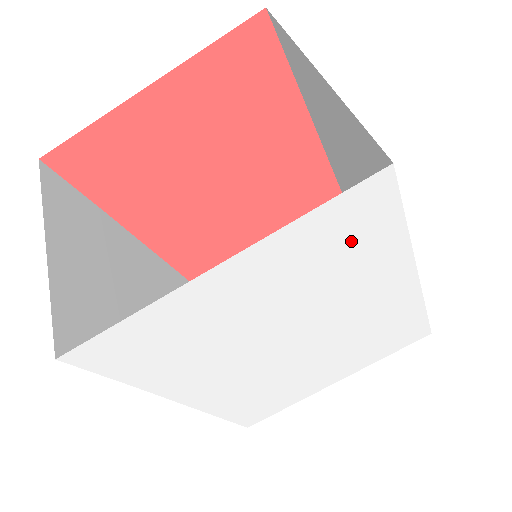
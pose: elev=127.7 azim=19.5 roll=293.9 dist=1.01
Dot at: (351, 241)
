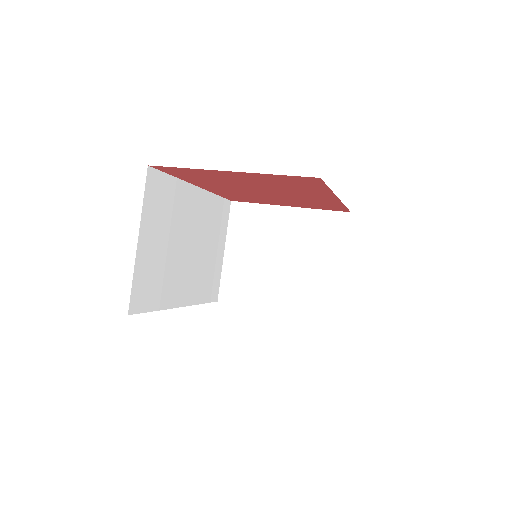
Dot at: occluded
